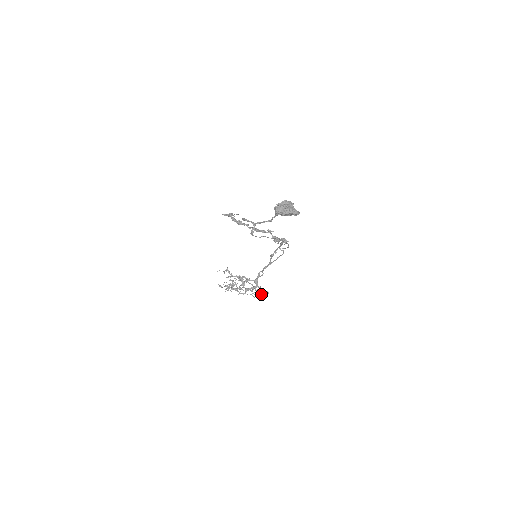
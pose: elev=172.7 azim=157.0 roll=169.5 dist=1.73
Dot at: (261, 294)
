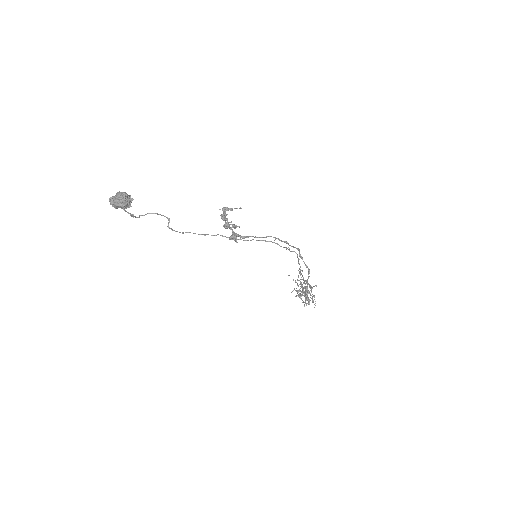
Dot at: (315, 305)
